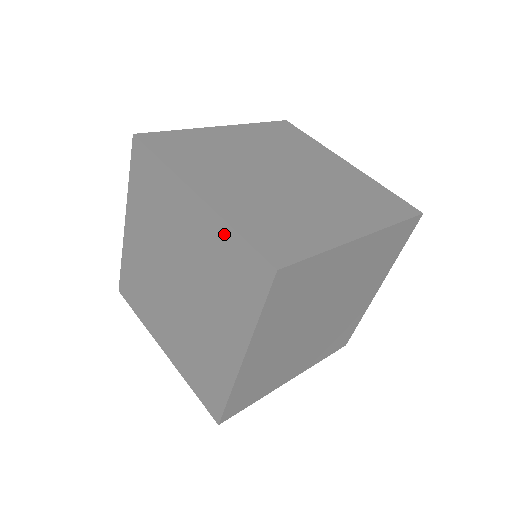
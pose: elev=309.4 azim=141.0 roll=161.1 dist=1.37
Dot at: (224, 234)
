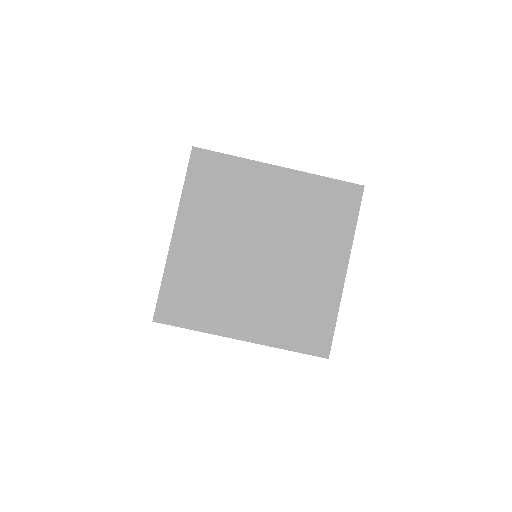
Dot at: occluded
